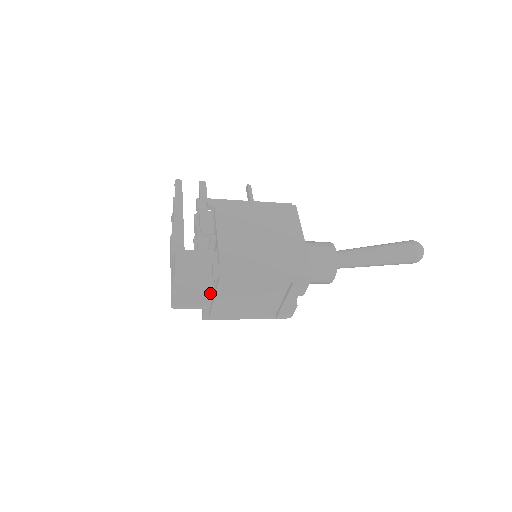
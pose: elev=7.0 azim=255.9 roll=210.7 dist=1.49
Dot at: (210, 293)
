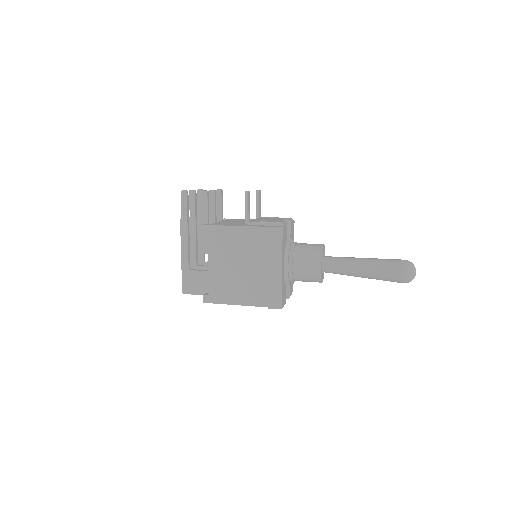
Dot at: occluded
